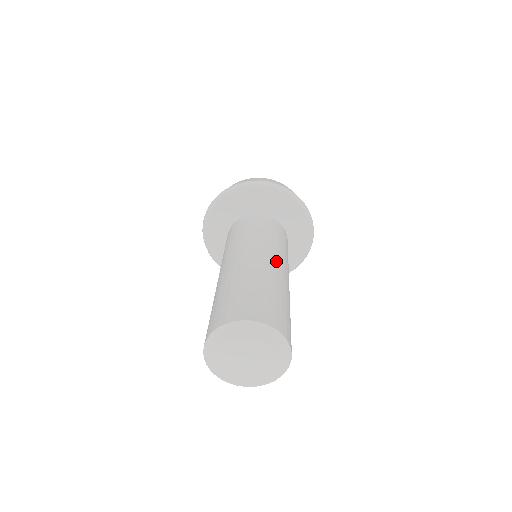
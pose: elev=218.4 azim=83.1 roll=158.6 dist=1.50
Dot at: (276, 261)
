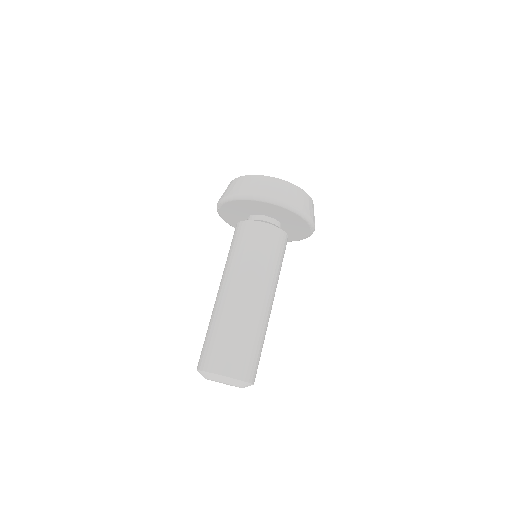
Dot at: (255, 294)
